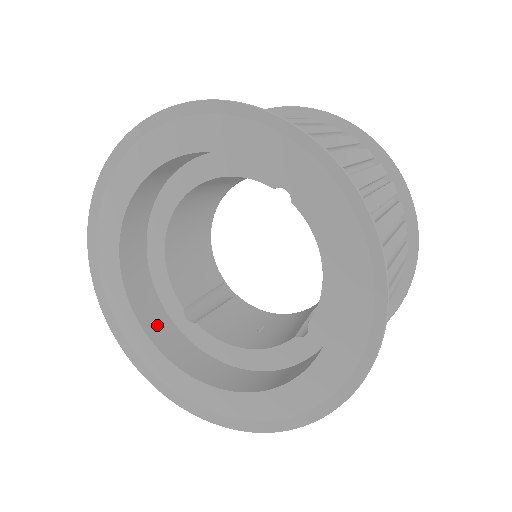
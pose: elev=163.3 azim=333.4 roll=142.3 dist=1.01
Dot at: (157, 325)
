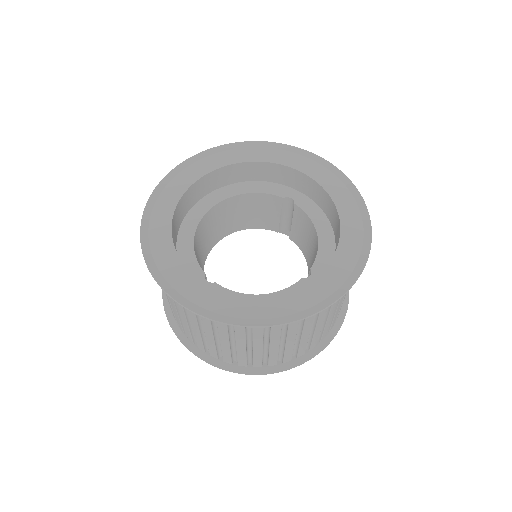
Dot at: occluded
